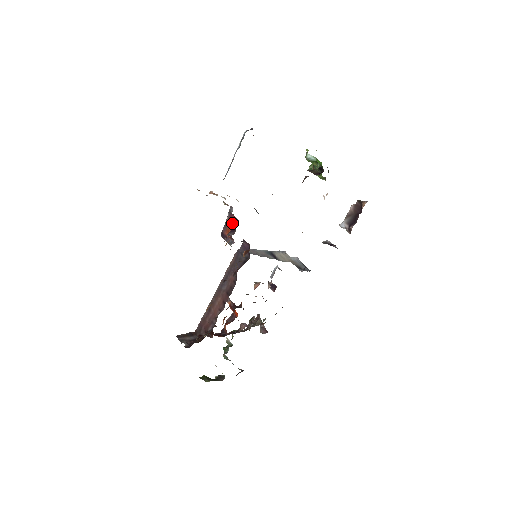
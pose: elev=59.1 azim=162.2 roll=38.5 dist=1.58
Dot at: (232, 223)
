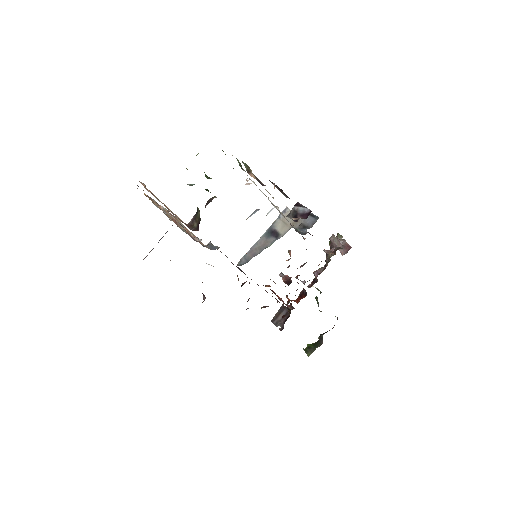
Dot at: occluded
